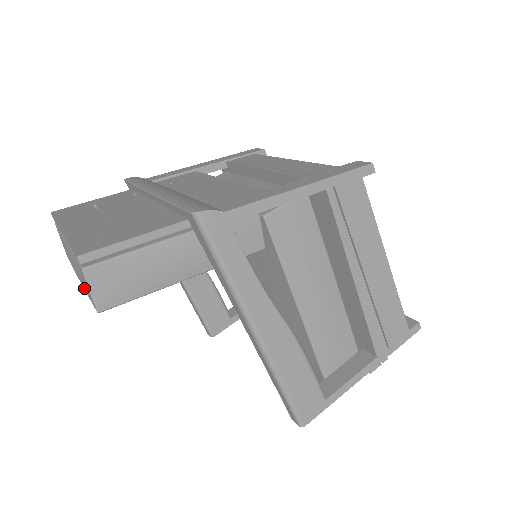
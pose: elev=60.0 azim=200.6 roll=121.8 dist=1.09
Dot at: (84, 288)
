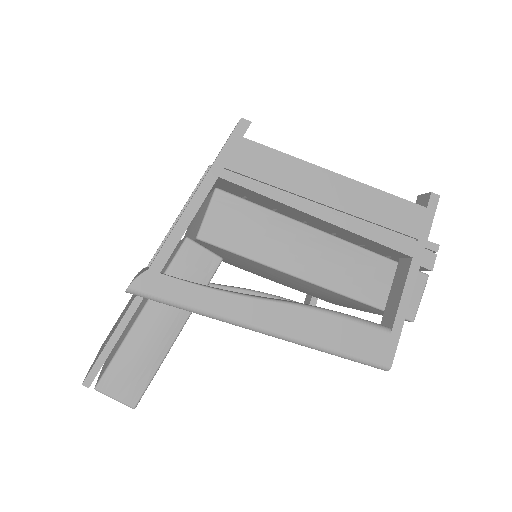
Dot at: occluded
